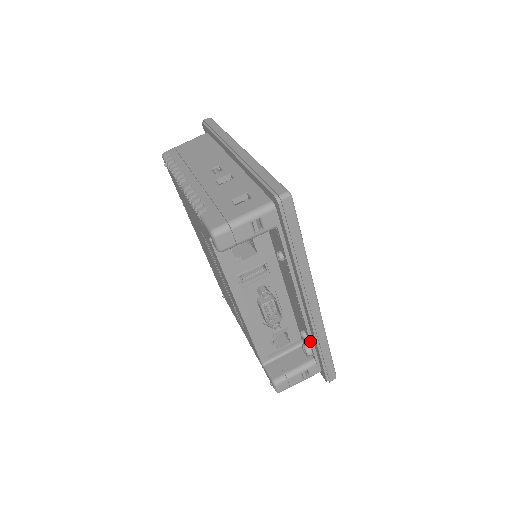
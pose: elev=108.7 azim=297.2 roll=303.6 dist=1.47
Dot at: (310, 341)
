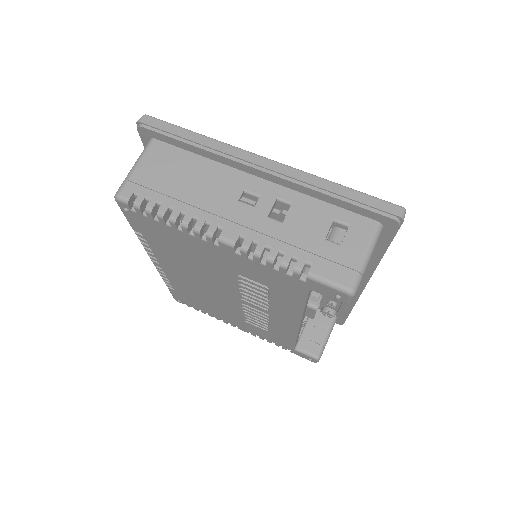
Dot at: (342, 307)
